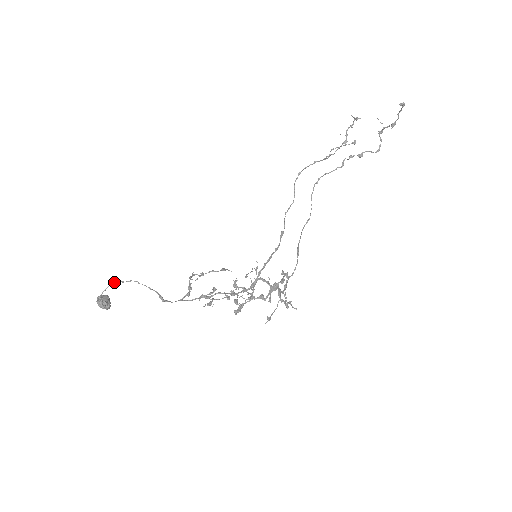
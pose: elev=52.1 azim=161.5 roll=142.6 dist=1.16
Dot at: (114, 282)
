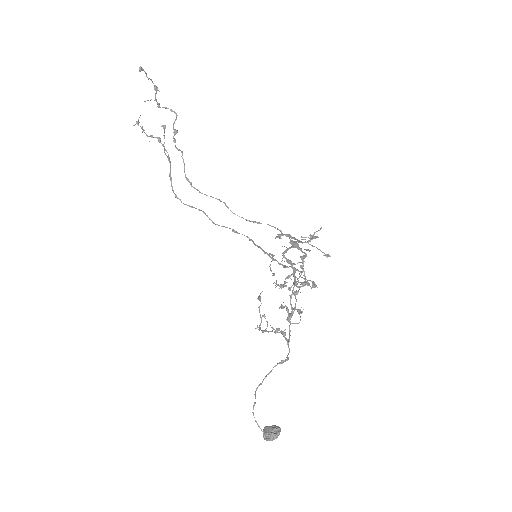
Dot at: occluded
